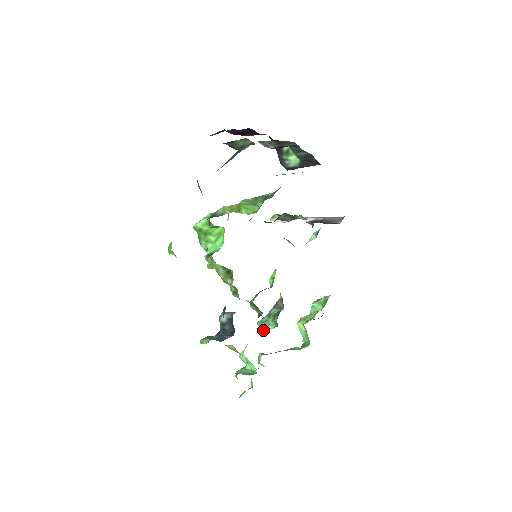
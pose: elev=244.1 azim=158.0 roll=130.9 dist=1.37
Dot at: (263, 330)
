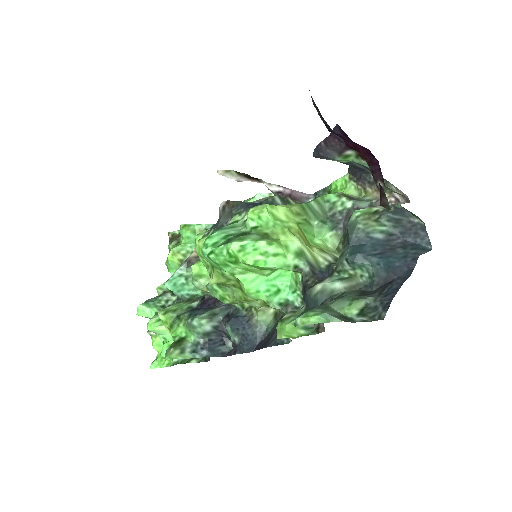
Dot at: (187, 298)
